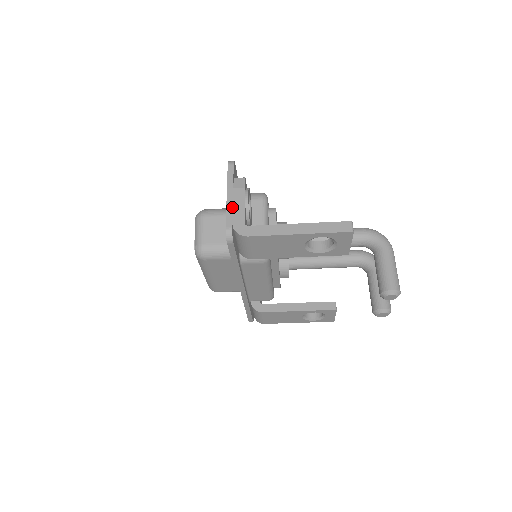
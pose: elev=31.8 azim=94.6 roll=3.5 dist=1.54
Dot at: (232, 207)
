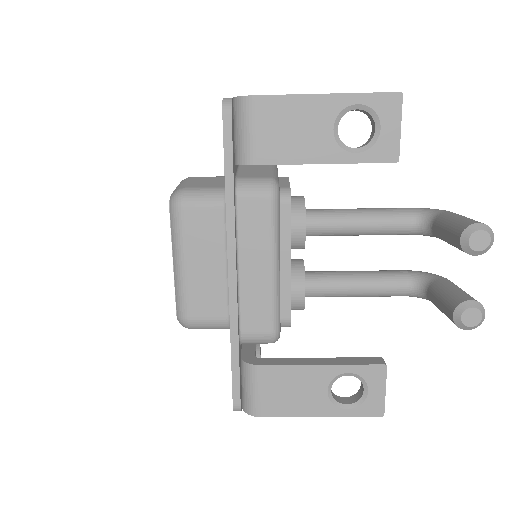
Dot at: occluded
